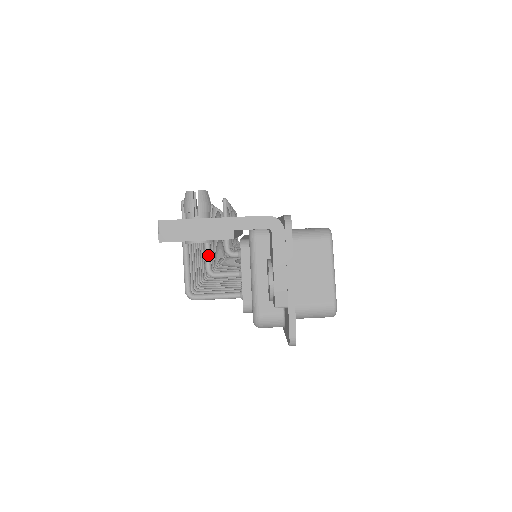
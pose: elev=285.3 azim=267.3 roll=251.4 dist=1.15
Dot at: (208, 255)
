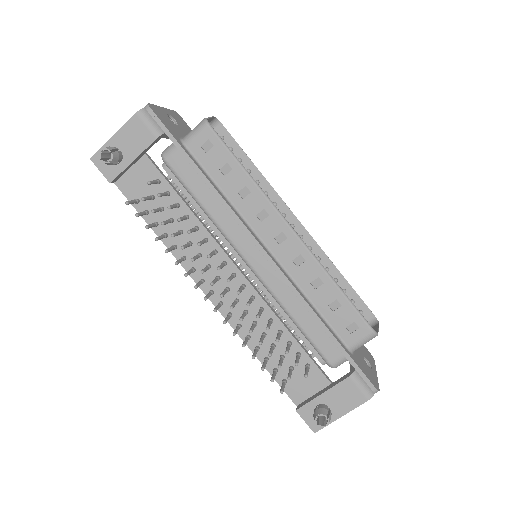
Dot at: occluded
